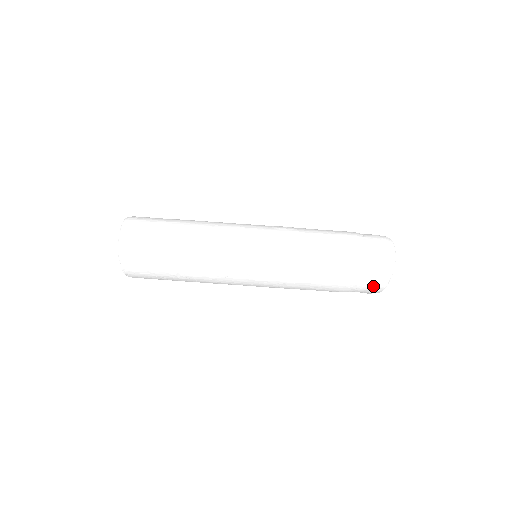
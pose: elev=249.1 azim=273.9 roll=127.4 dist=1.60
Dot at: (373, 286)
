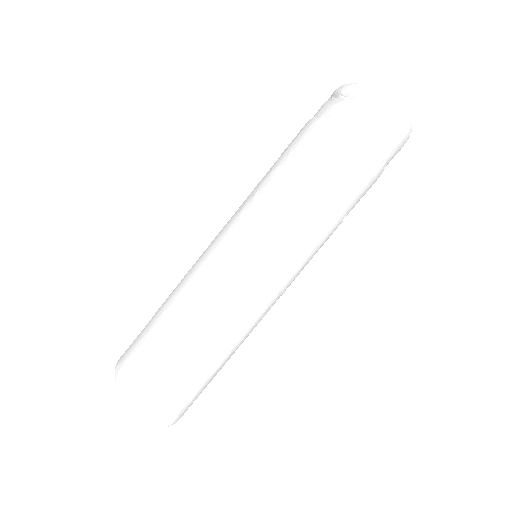
Dot at: occluded
